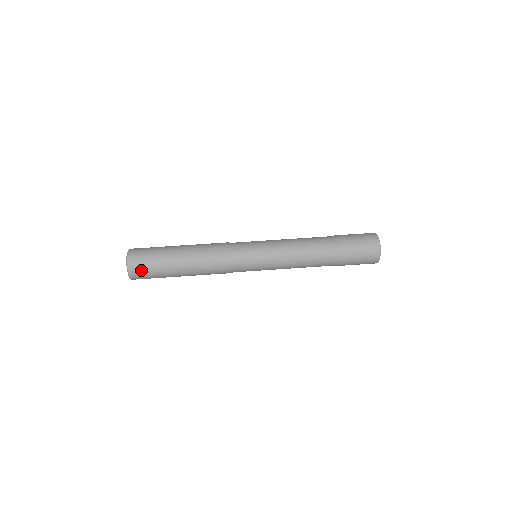
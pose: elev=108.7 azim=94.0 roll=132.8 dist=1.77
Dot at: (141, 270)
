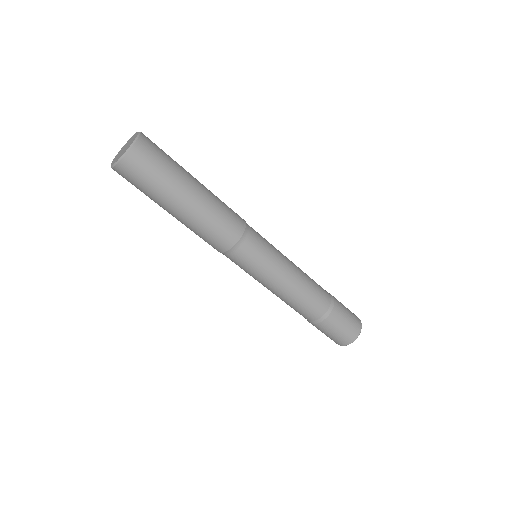
Dot at: (127, 180)
